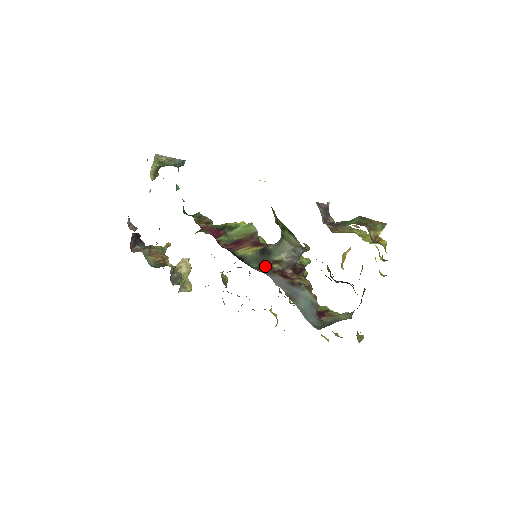
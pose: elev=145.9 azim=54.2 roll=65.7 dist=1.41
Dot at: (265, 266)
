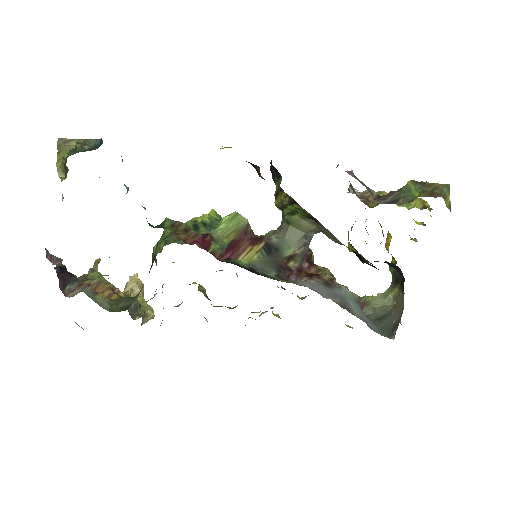
Dot at: (283, 270)
